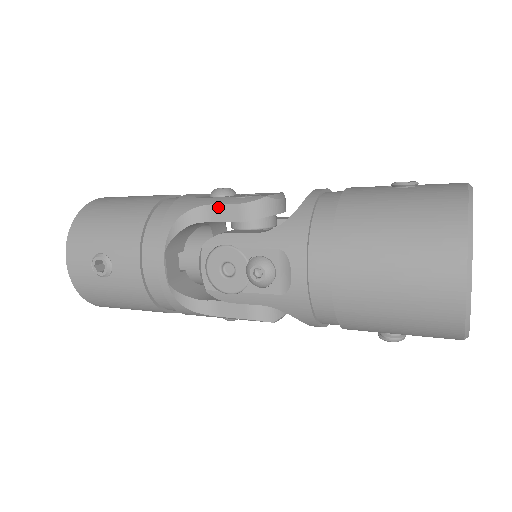
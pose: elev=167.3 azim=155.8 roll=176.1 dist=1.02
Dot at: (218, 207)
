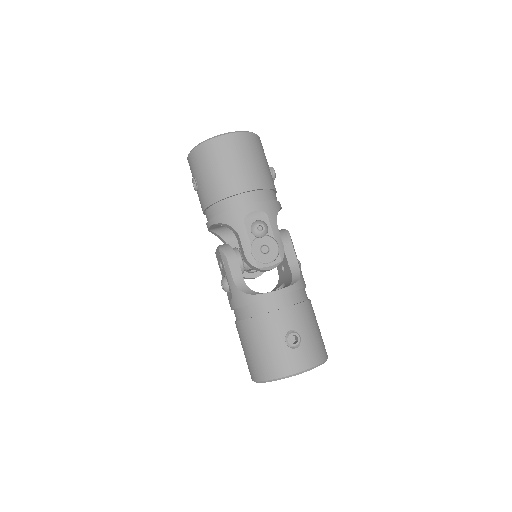
Dot at: (240, 242)
